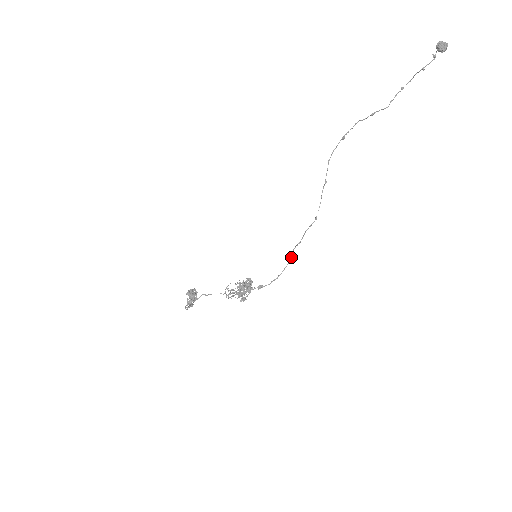
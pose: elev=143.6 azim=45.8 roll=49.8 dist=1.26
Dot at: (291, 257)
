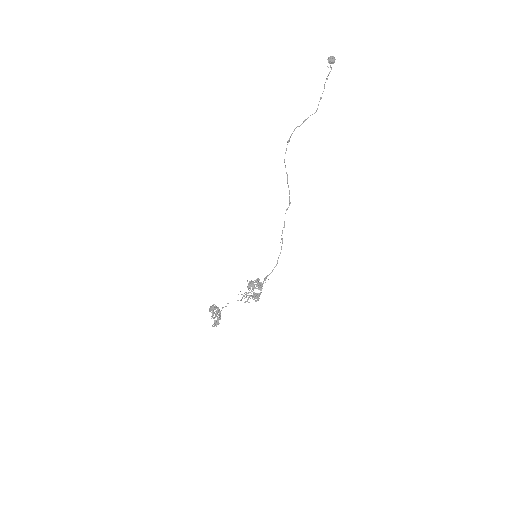
Dot at: (282, 242)
